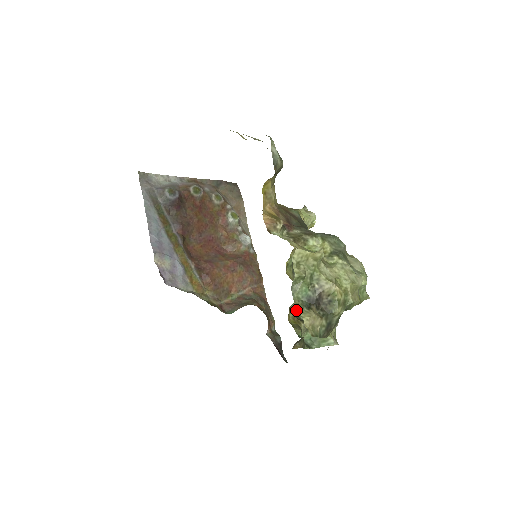
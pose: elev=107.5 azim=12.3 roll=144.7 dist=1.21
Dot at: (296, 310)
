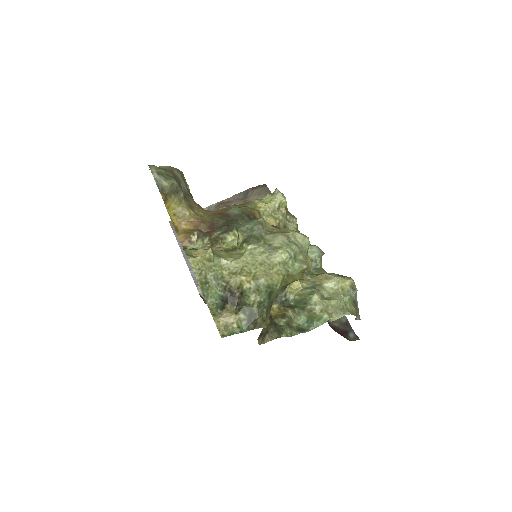
Dot at: (281, 299)
